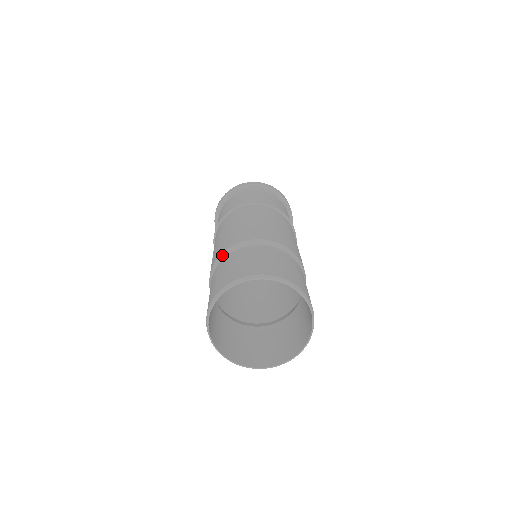
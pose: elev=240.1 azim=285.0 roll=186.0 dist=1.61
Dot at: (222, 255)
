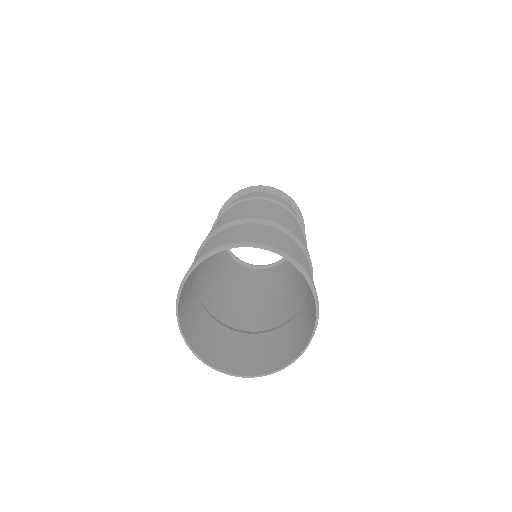
Dot at: (208, 237)
